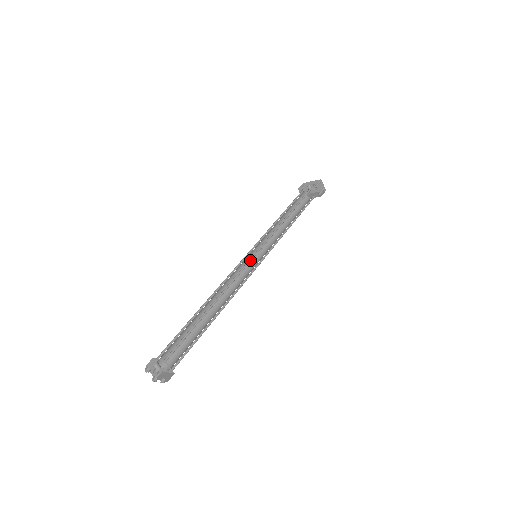
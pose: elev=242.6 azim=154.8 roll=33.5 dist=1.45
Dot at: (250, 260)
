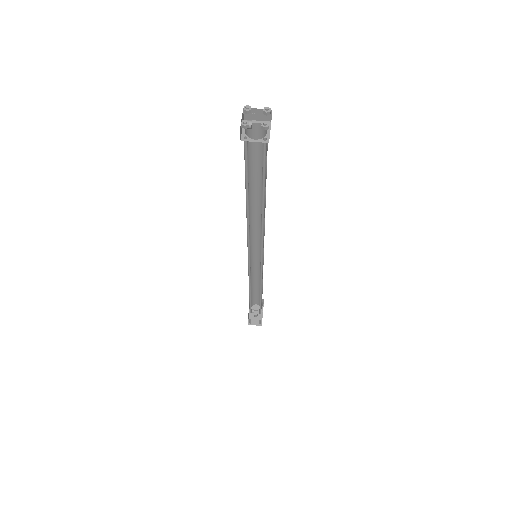
Dot at: (250, 243)
